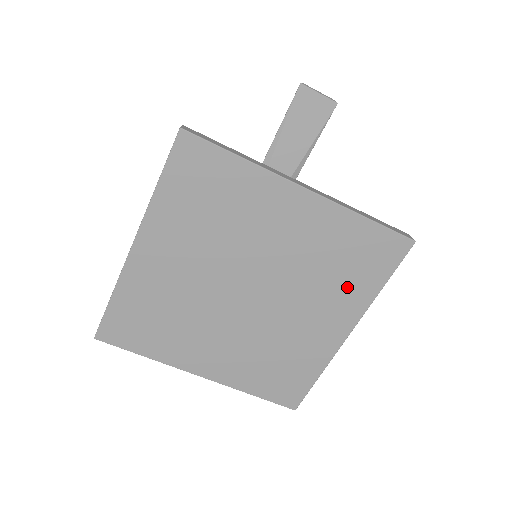
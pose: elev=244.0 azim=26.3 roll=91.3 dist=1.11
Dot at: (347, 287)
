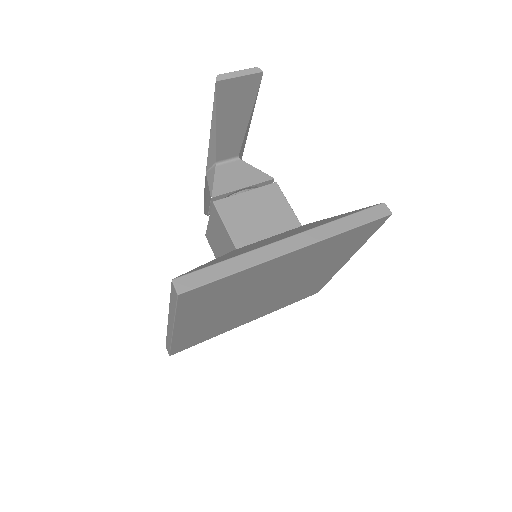
Dot at: (342, 253)
